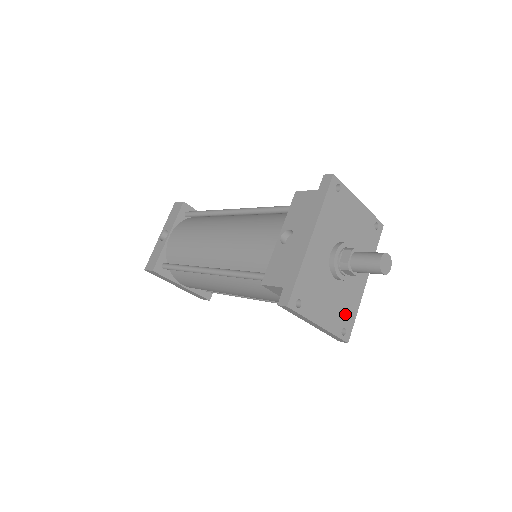
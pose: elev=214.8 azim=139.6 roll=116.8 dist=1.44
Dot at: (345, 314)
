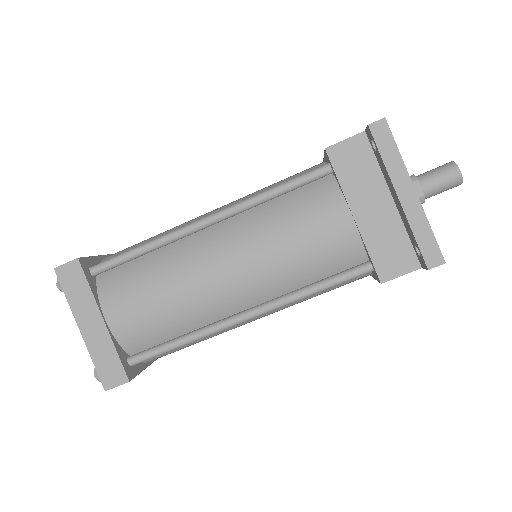
Dot at: occluded
